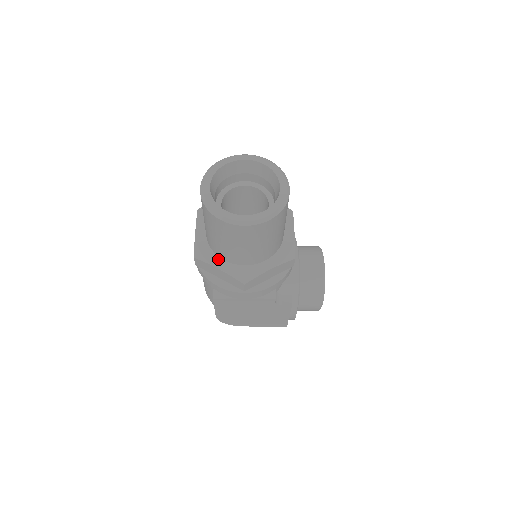
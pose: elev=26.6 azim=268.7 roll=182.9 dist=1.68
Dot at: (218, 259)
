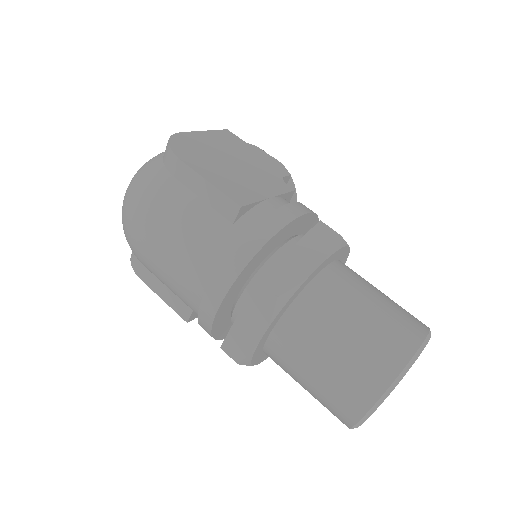
Dot at: (262, 356)
